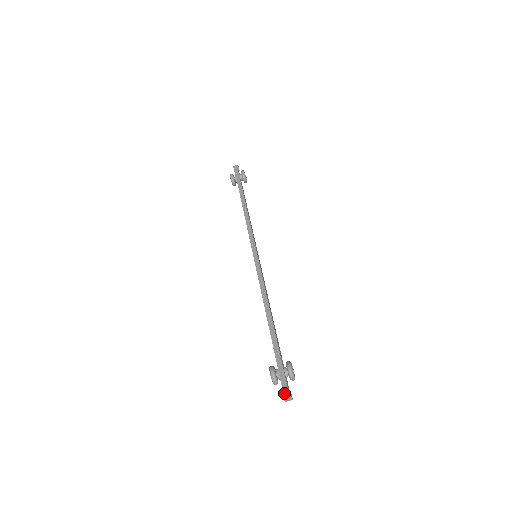
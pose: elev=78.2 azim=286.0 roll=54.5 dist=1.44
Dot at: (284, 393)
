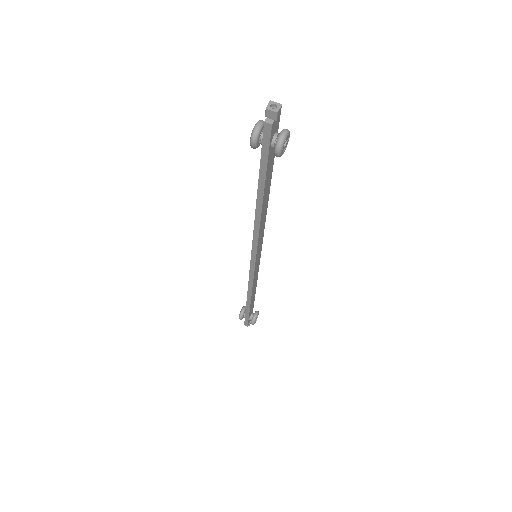
Dot at: (272, 107)
